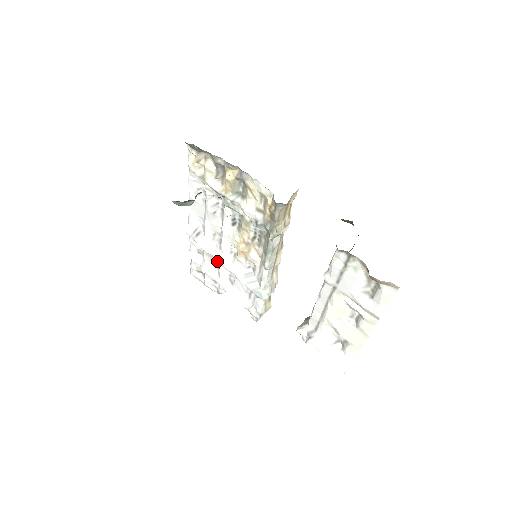
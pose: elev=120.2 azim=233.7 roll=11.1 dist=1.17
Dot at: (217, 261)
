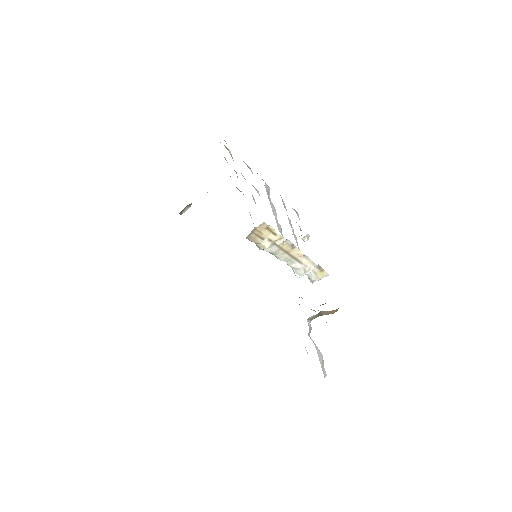
Dot at: occluded
